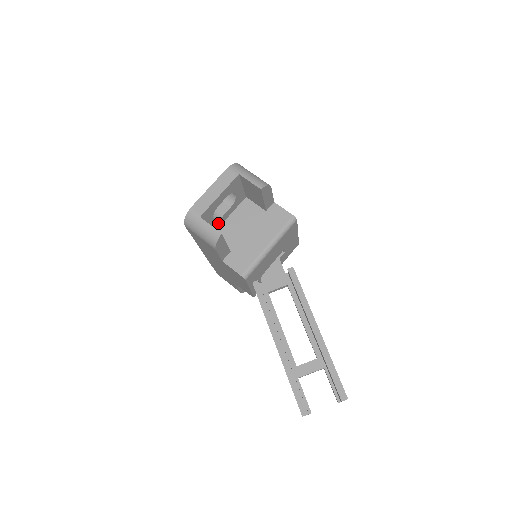
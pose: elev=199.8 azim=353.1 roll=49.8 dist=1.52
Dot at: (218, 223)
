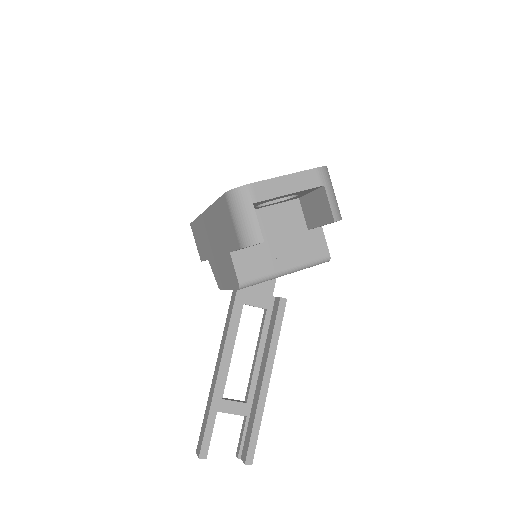
Dot at: occluded
